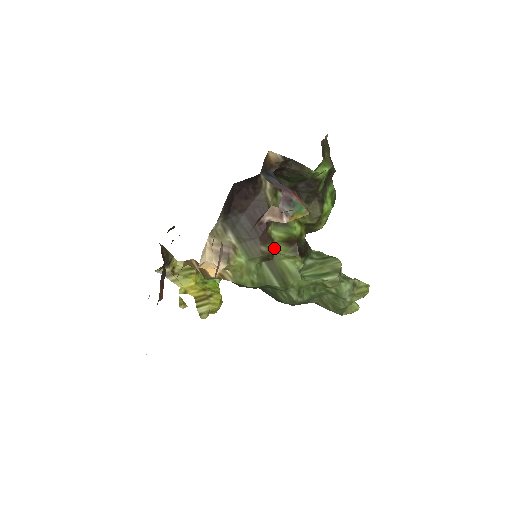
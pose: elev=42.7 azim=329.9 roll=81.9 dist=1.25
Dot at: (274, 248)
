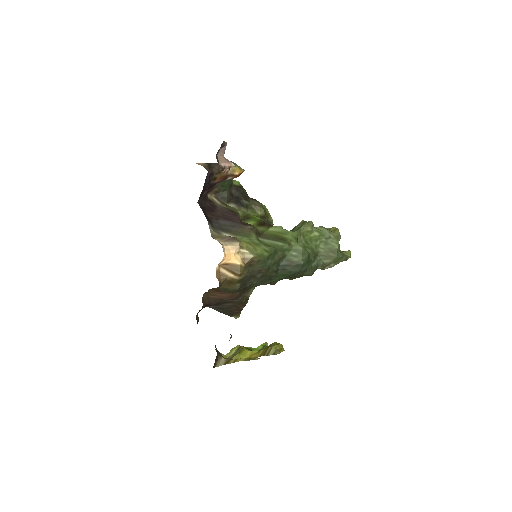
Dot at: occluded
